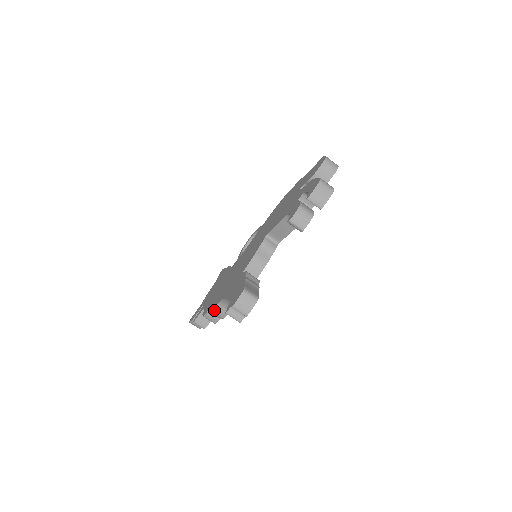
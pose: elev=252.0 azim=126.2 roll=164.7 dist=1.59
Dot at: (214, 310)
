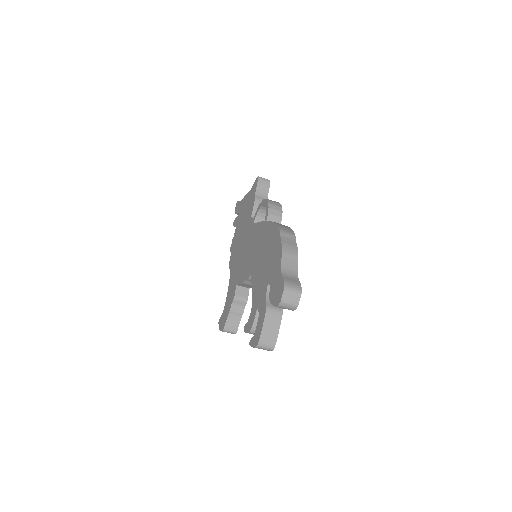
Dot at: occluded
